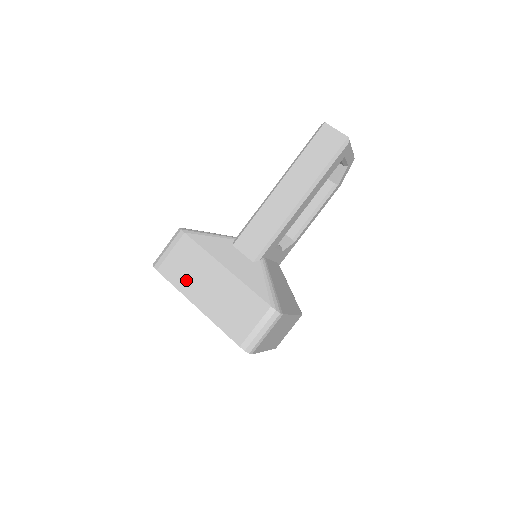
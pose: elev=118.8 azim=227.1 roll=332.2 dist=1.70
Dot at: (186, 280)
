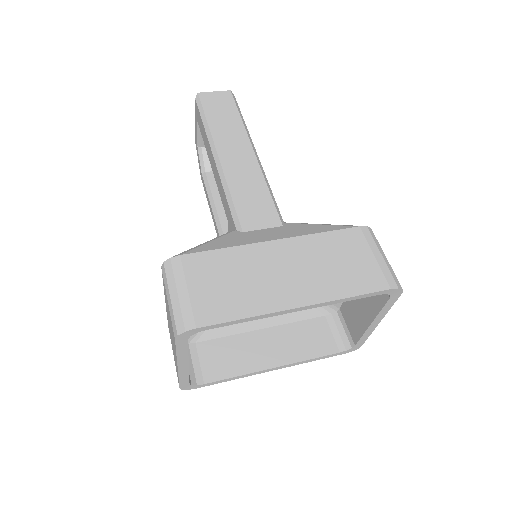
Dot at: (249, 296)
